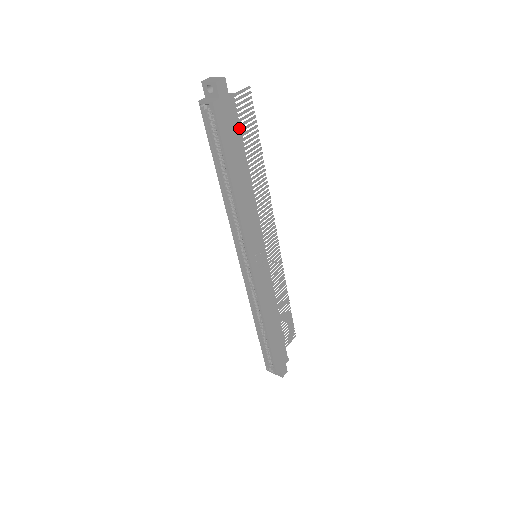
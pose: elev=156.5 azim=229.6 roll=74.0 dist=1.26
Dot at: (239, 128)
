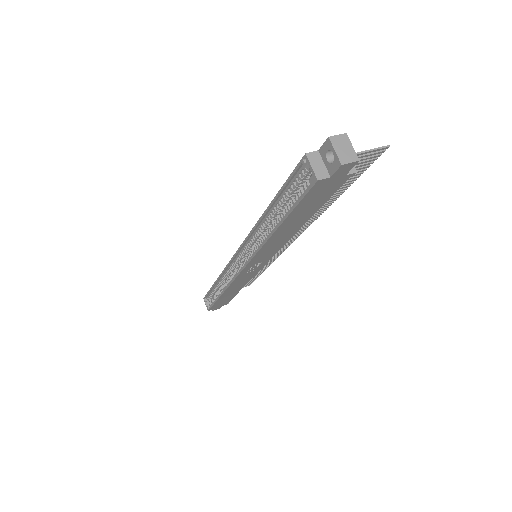
Dot at: (330, 196)
